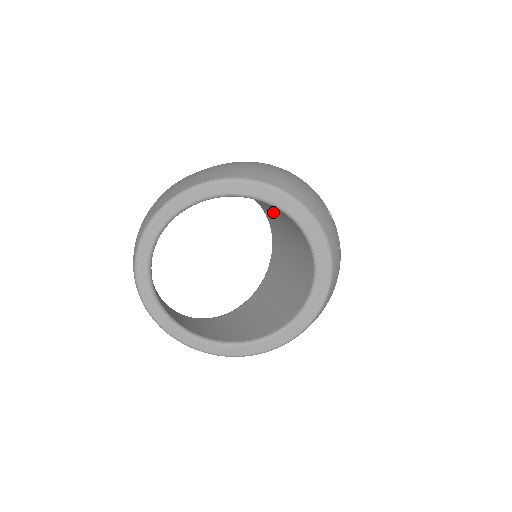
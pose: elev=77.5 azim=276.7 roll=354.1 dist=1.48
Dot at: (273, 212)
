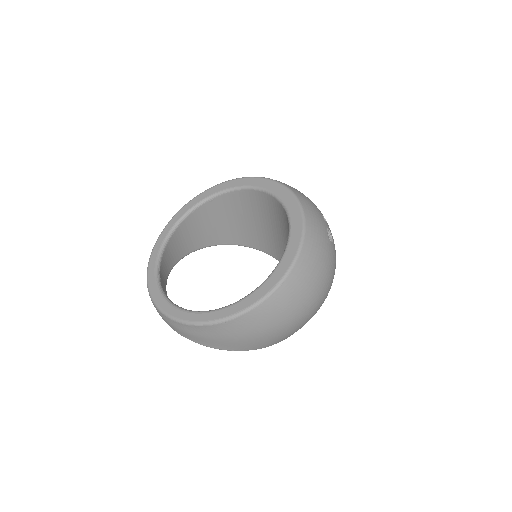
Dot at: (264, 229)
